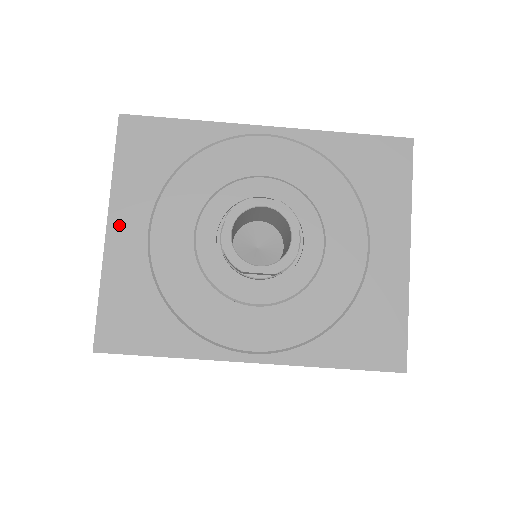
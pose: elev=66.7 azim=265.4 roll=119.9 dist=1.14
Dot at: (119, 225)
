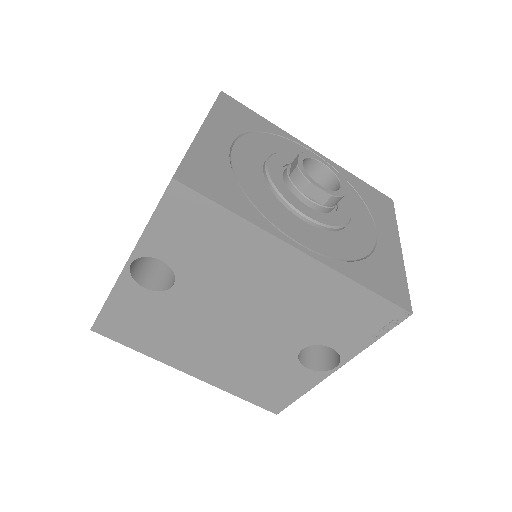
Dot at: (211, 130)
